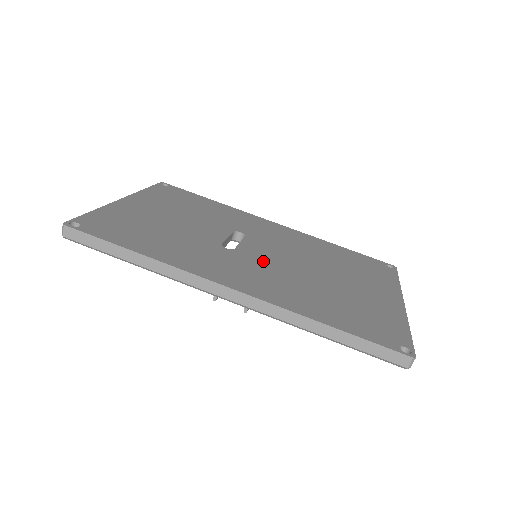
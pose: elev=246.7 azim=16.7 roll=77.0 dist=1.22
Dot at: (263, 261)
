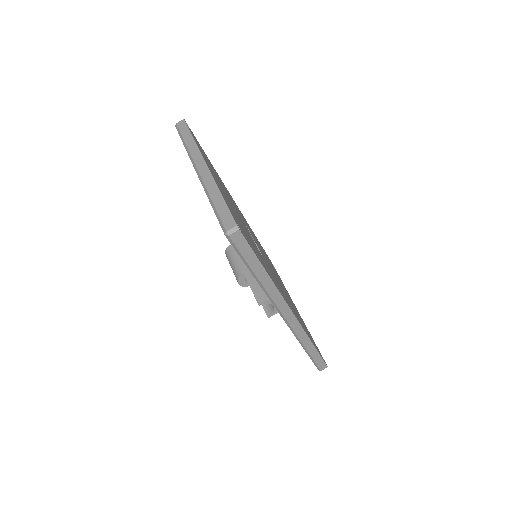
Dot at: (272, 272)
